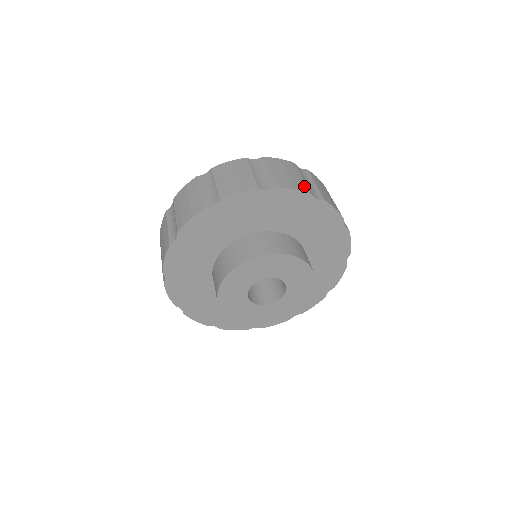
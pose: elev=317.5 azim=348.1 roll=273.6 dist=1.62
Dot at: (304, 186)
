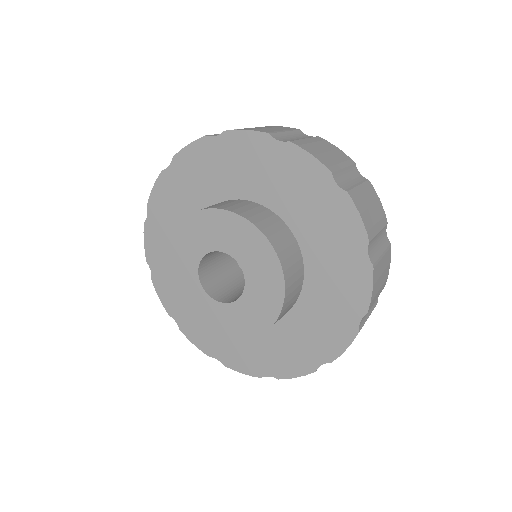
Dot at: (372, 231)
